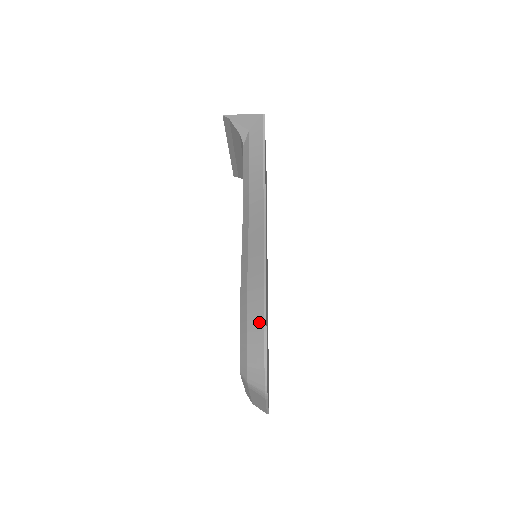
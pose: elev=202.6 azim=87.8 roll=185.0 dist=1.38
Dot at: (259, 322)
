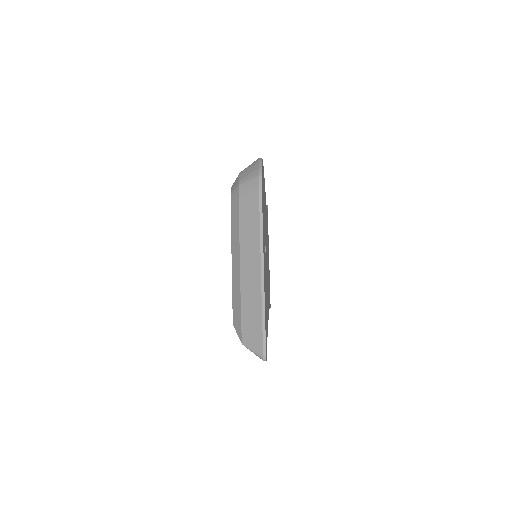
Dot at: occluded
